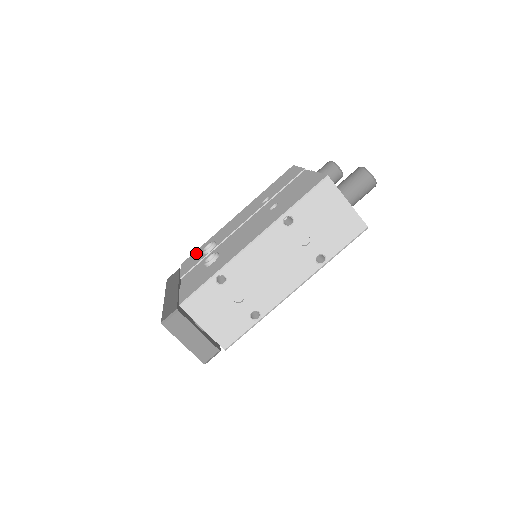
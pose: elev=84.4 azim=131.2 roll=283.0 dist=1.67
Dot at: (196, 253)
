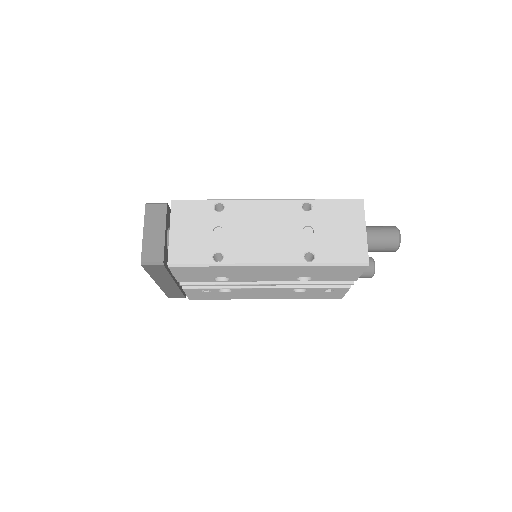
Dot at: occluded
